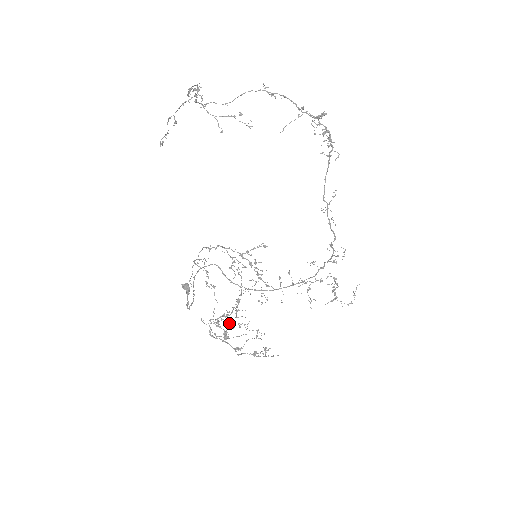
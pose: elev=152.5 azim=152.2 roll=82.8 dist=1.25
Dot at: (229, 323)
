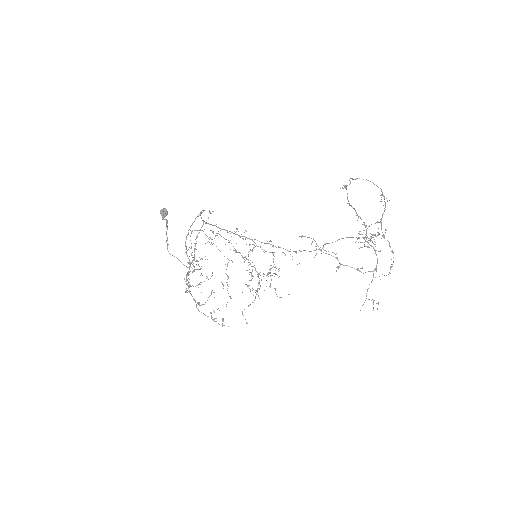
Dot at: (193, 270)
